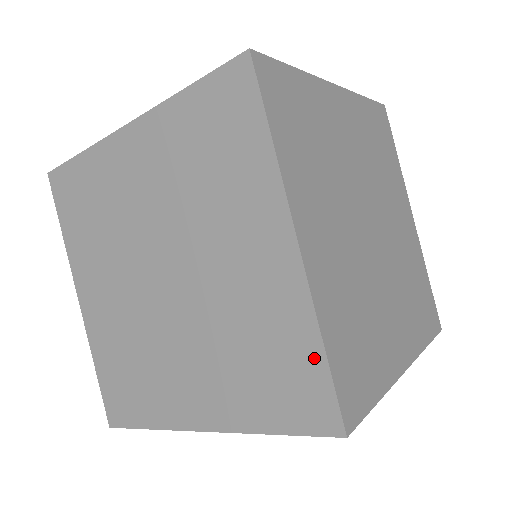
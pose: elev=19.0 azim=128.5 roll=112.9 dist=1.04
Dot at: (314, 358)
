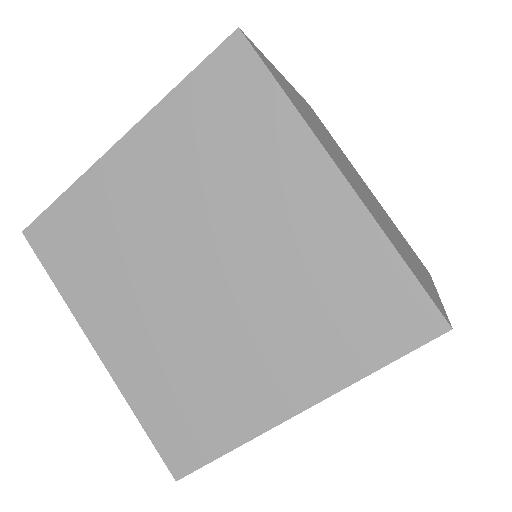
Dot at: (394, 271)
